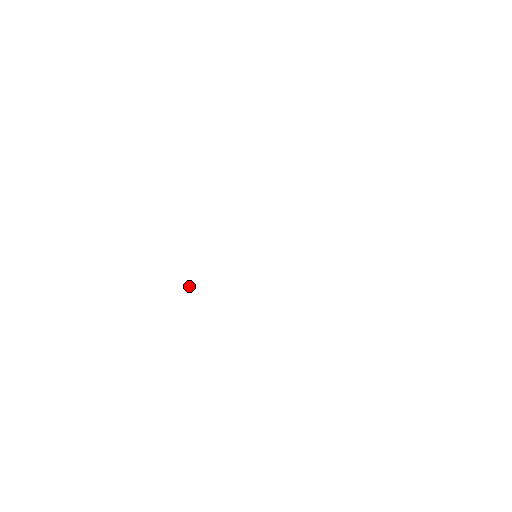
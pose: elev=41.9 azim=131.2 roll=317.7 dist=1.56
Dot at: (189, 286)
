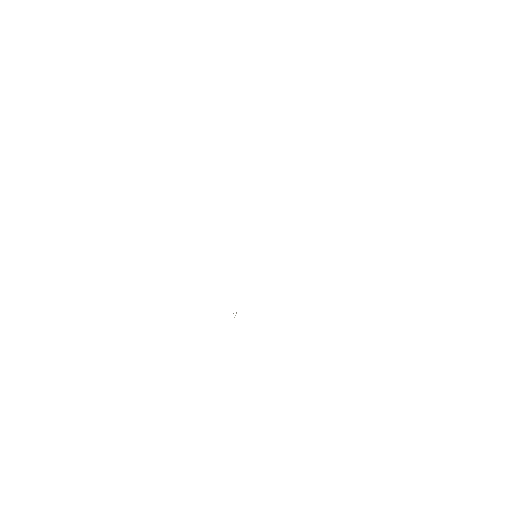
Dot at: occluded
